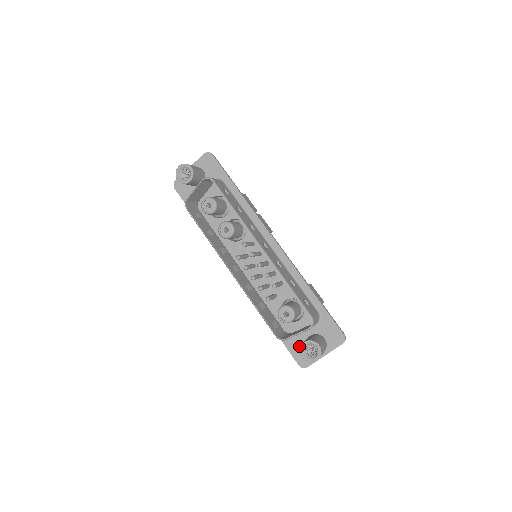
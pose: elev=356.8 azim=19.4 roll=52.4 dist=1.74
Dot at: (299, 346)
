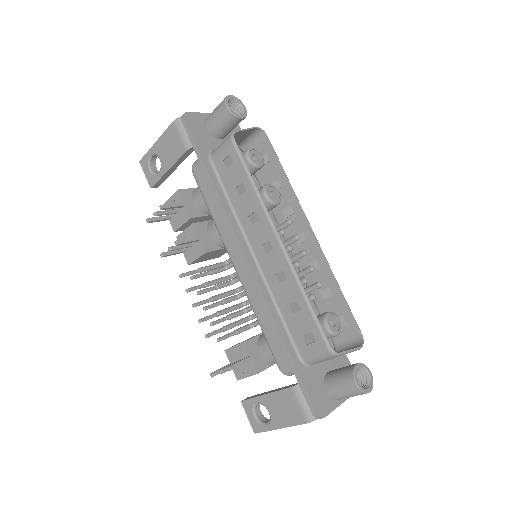
Dot at: (316, 383)
